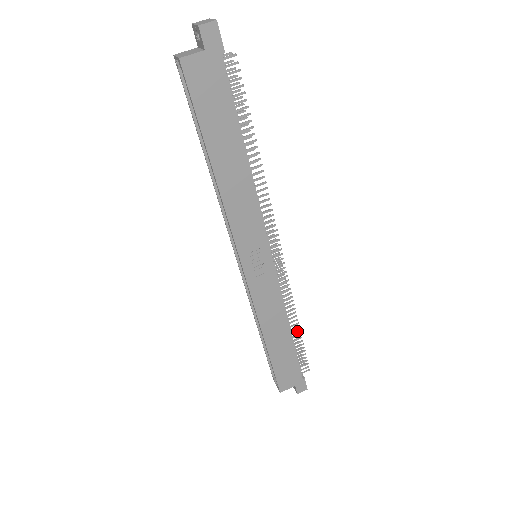
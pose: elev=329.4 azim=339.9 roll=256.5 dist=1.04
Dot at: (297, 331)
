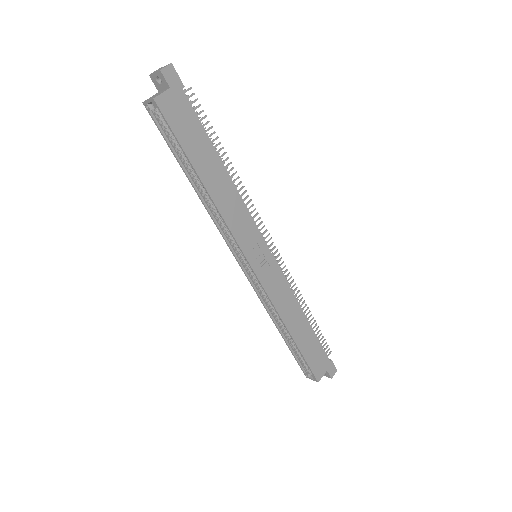
Dot at: (310, 316)
